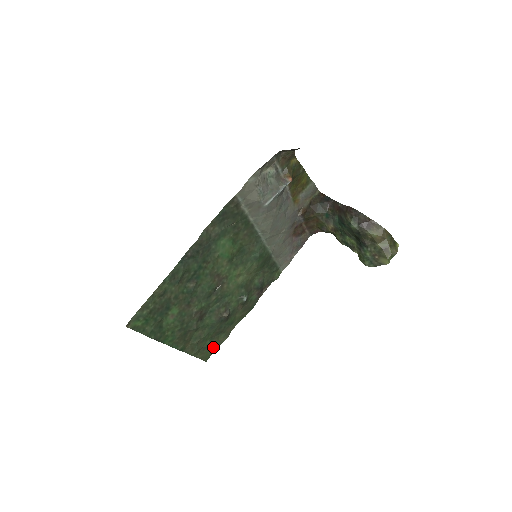
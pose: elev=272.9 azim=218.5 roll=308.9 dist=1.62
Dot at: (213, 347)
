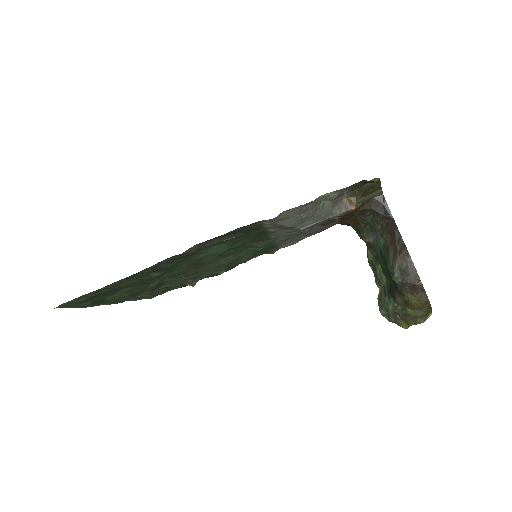
Dot at: (165, 292)
